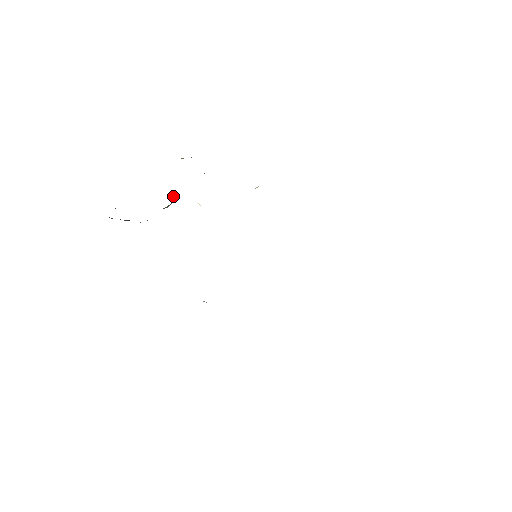
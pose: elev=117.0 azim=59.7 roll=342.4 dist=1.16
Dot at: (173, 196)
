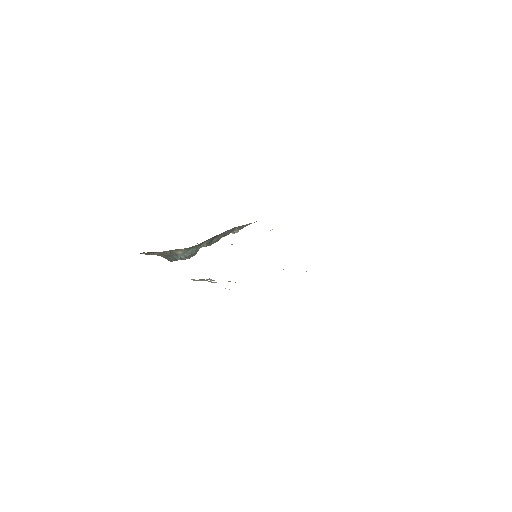
Dot at: (212, 243)
